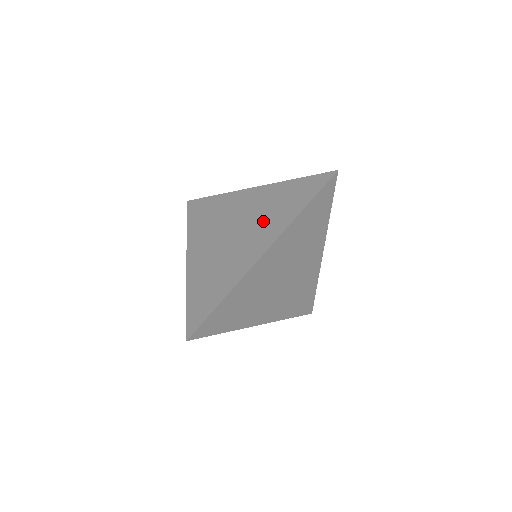
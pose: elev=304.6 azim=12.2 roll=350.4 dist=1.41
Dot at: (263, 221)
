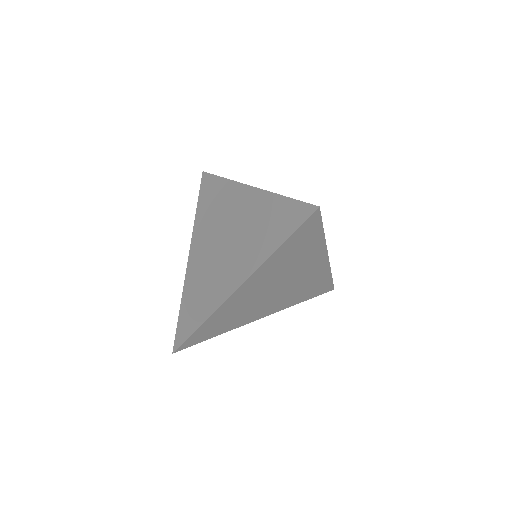
Dot at: (246, 243)
